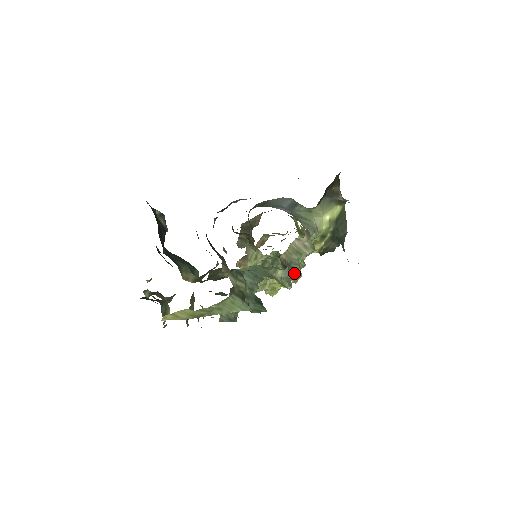
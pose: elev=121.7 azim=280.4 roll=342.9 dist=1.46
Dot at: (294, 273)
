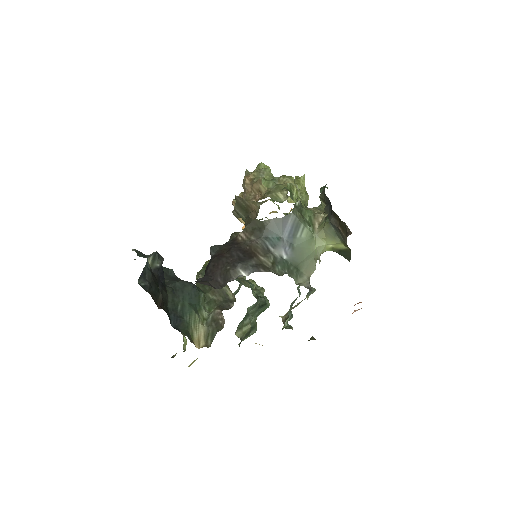
Dot at: occluded
